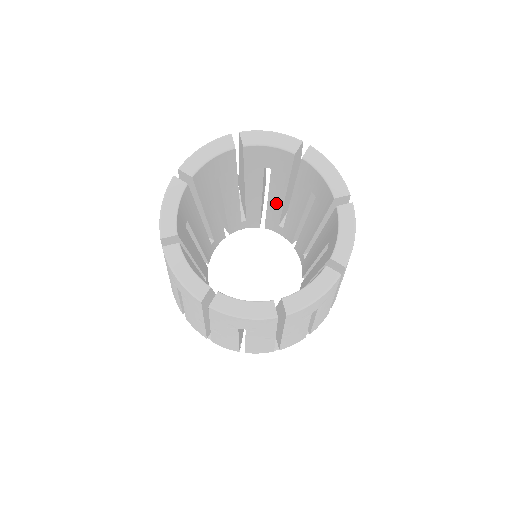
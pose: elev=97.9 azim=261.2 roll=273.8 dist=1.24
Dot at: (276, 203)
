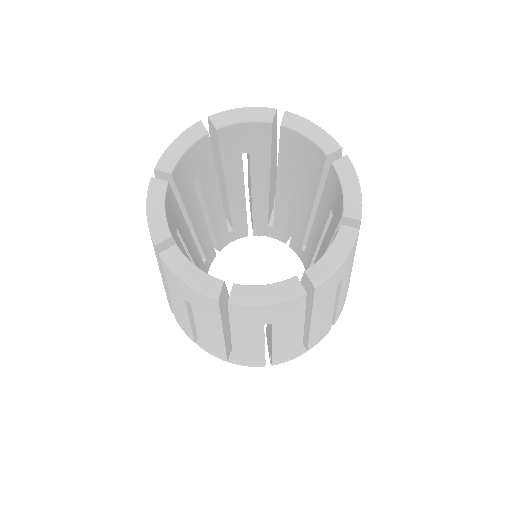
Dot at: (261, 197)
